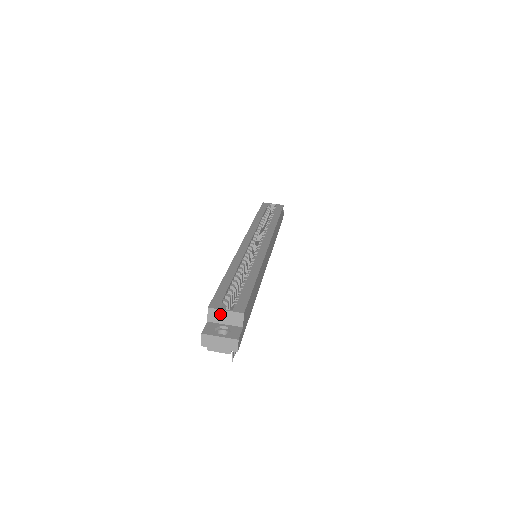
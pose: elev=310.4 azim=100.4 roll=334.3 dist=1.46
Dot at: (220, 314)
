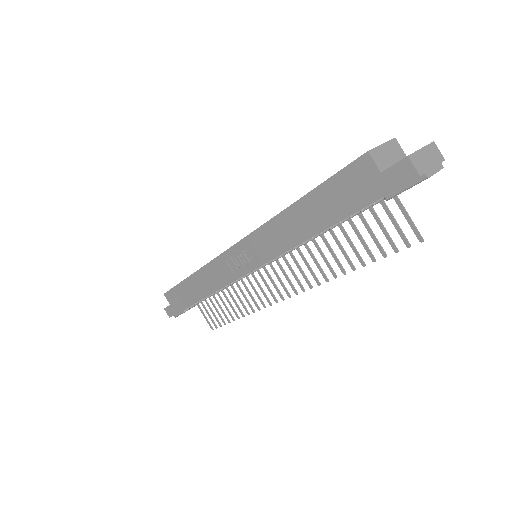
Dot at: (382, 153)
